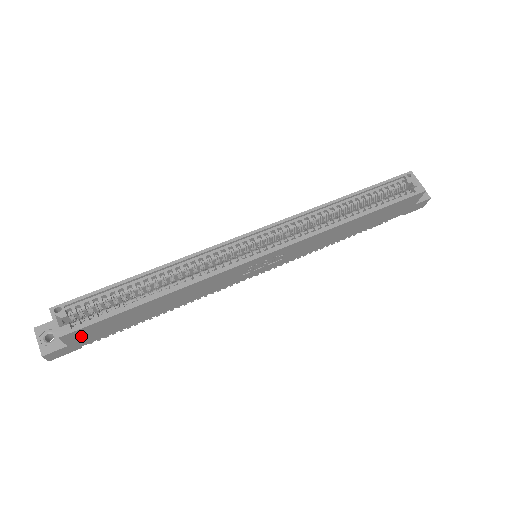
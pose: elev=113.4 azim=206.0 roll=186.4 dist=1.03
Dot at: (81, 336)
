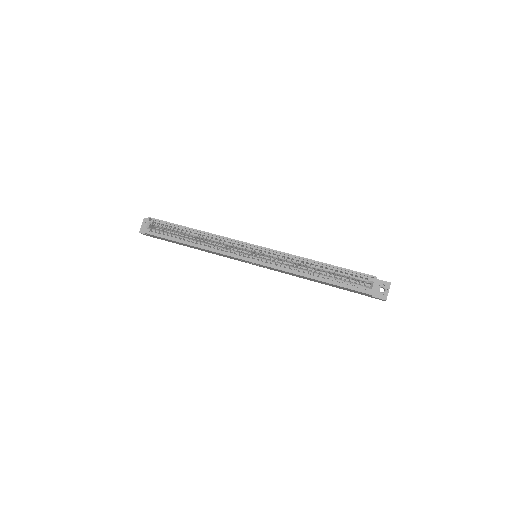
Dot at: (155, 236)
